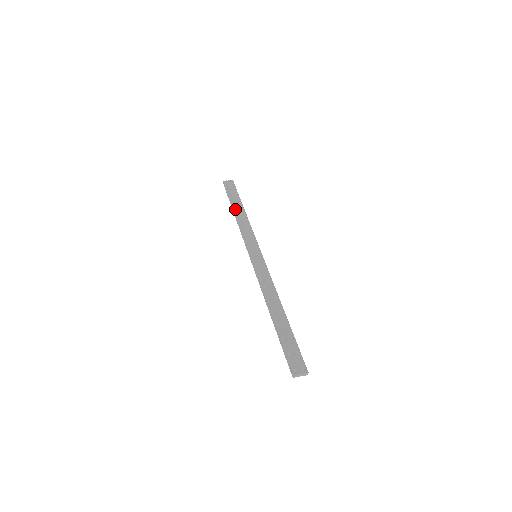
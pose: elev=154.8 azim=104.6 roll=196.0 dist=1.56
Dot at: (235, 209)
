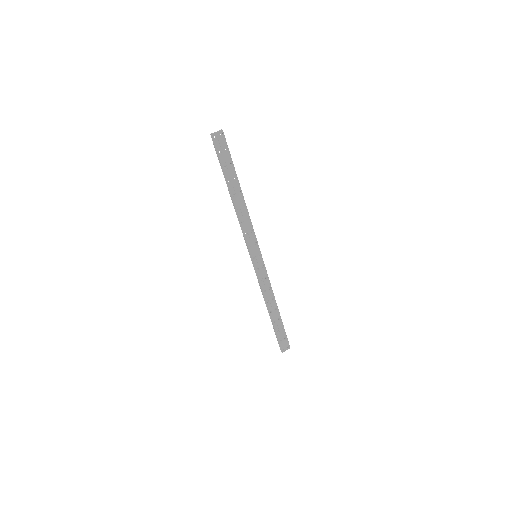
Dot at: (232, 193)
